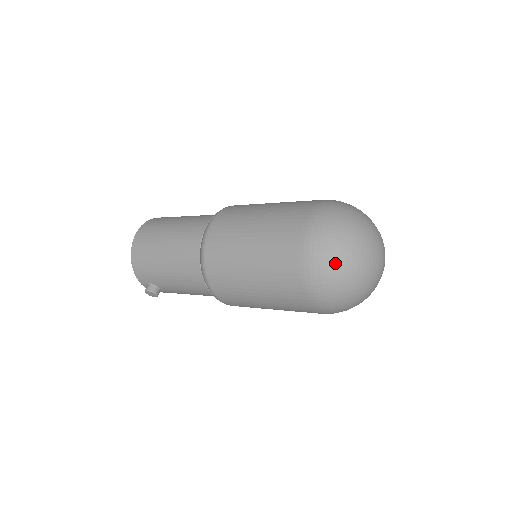
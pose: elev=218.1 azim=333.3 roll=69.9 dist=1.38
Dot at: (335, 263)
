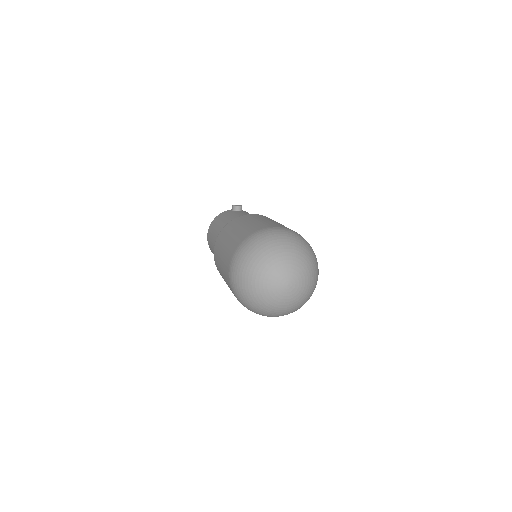
Dot at: (249, 304)
